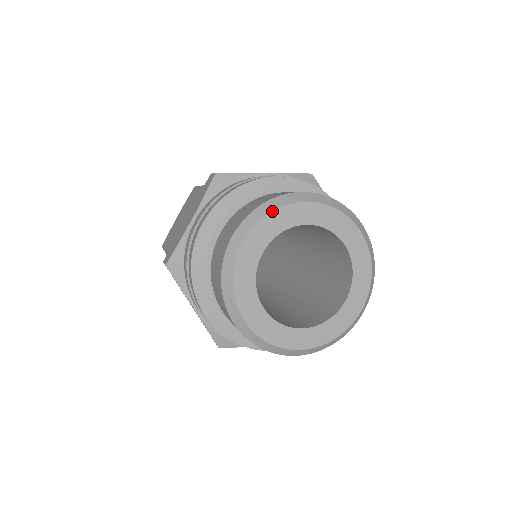
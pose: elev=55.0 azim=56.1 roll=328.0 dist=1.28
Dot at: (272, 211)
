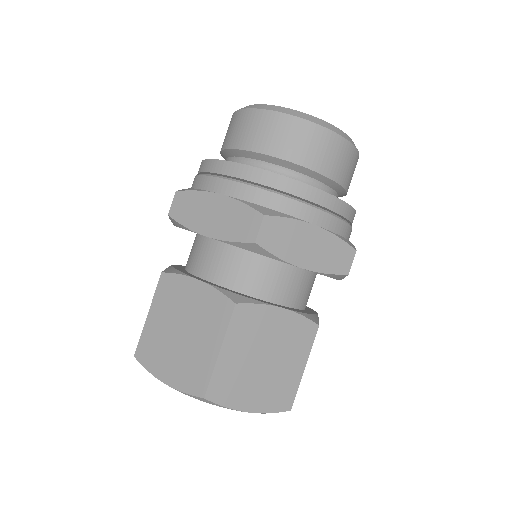
Dot at: occluded
